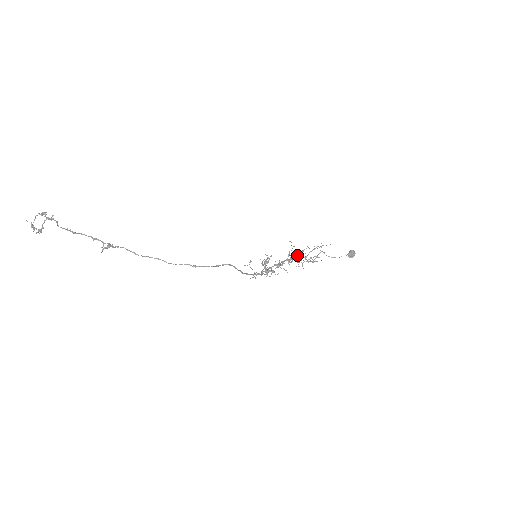
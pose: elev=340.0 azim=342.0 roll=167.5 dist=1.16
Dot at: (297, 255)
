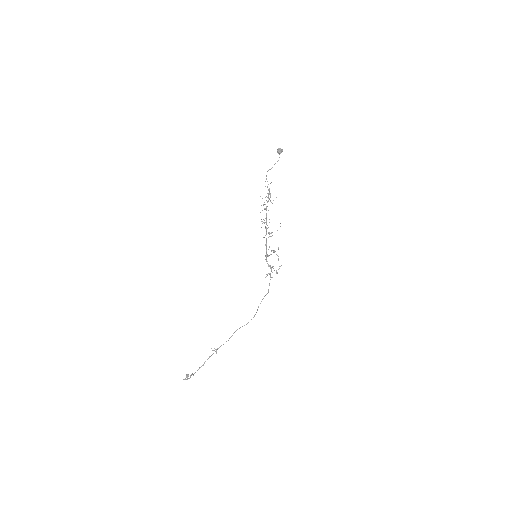
Dot at: (269, 222)
